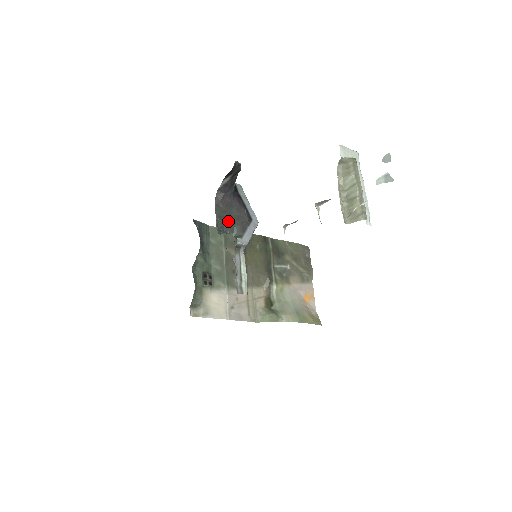
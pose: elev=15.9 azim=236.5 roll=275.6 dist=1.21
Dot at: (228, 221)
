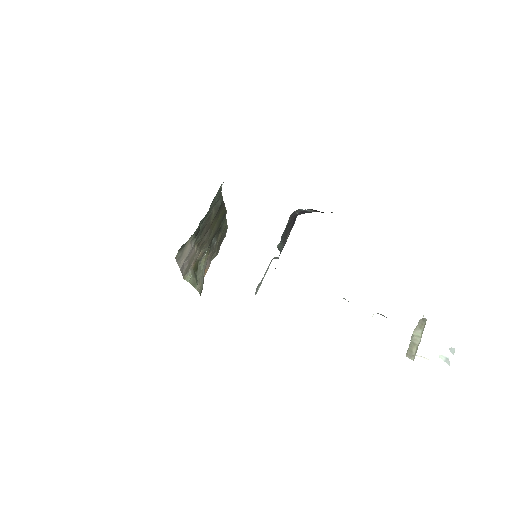
Dot at: occluded
